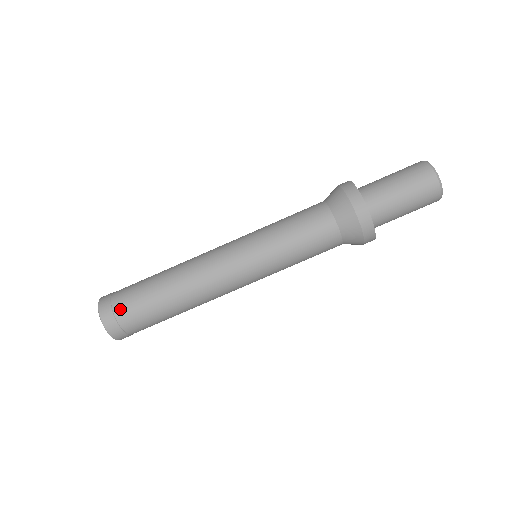
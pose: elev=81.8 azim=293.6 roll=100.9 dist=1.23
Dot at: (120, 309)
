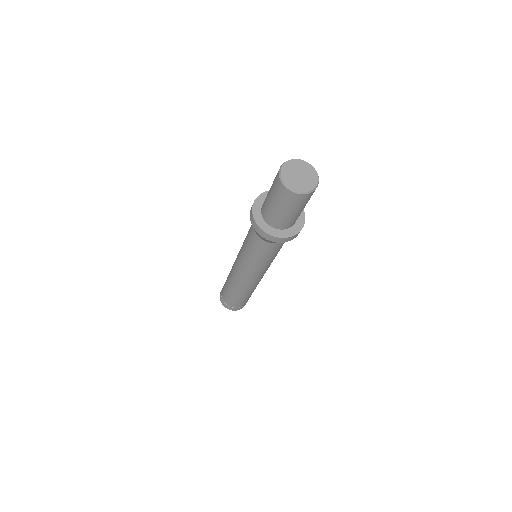
Dot at: (241, 306)
